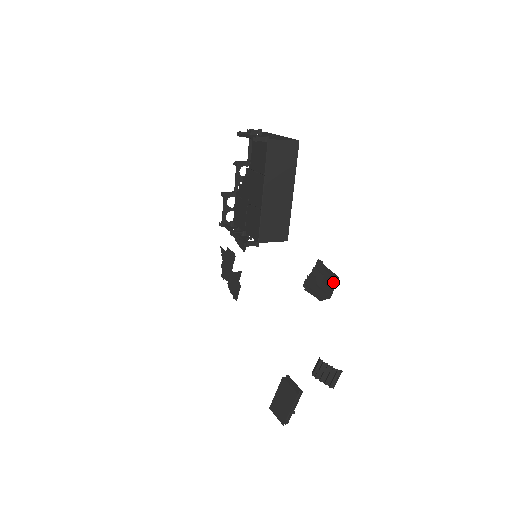
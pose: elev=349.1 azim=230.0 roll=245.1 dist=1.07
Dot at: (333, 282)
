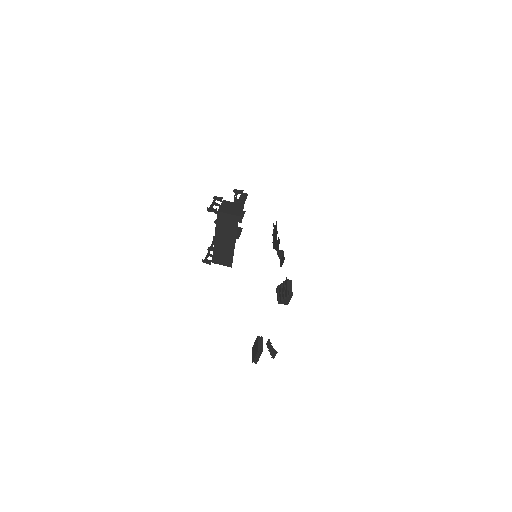
Dot at: (287, 296)
